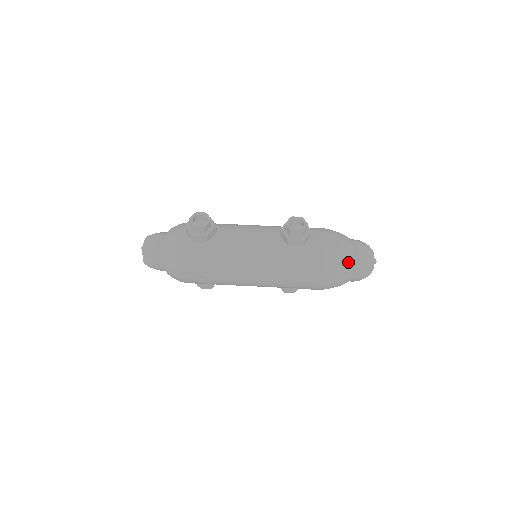
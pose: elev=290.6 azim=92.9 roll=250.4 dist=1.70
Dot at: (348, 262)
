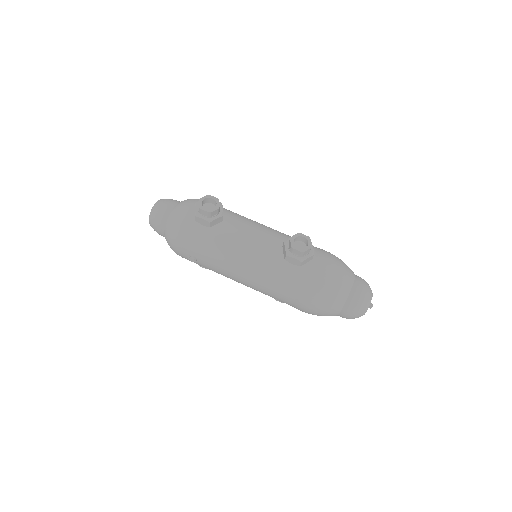
Dot at: (340, 298)
